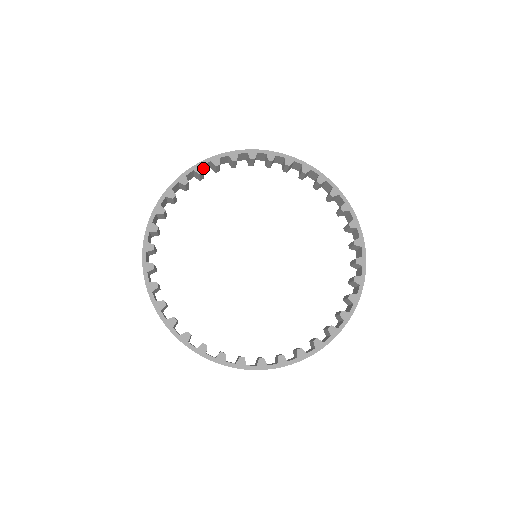
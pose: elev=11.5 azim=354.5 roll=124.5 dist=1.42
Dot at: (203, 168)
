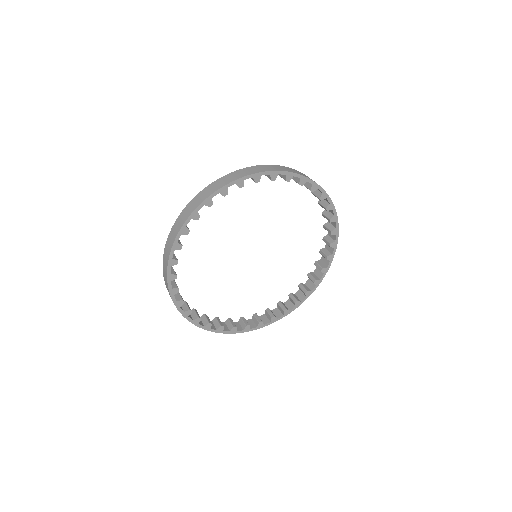
Dot at: occluded
